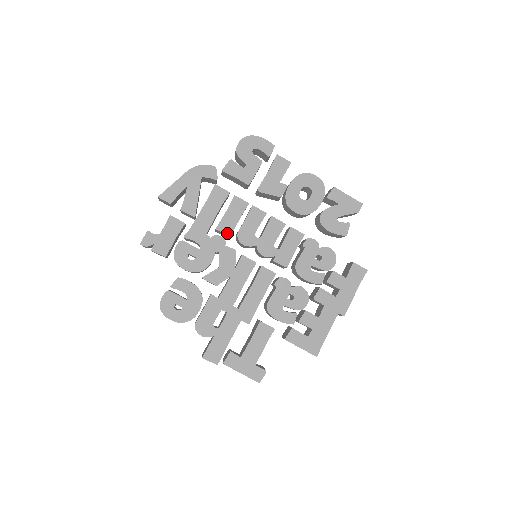
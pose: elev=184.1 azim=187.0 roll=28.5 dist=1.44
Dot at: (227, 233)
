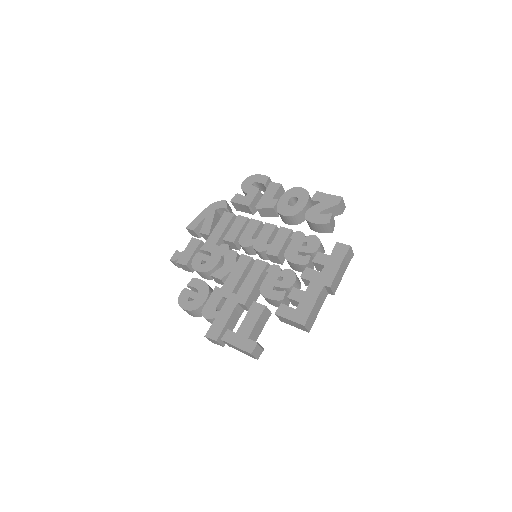
Dot at: (231, 241)
